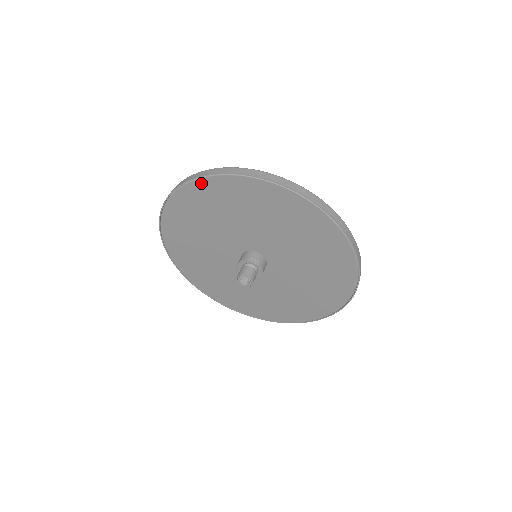
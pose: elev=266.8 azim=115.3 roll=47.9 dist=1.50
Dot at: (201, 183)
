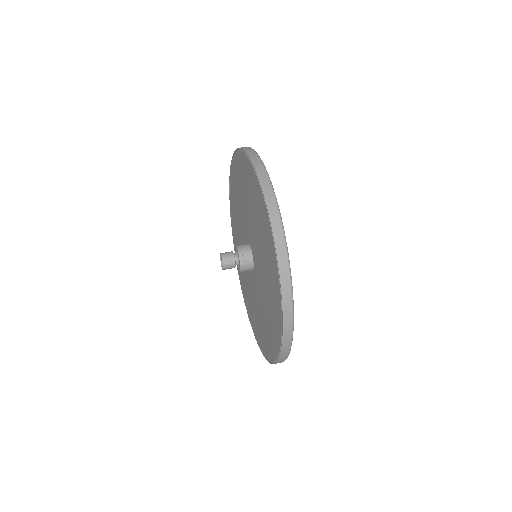
Dot at: (253, 171)
